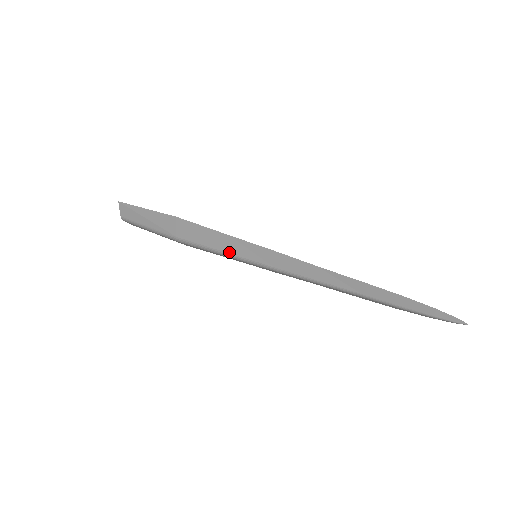
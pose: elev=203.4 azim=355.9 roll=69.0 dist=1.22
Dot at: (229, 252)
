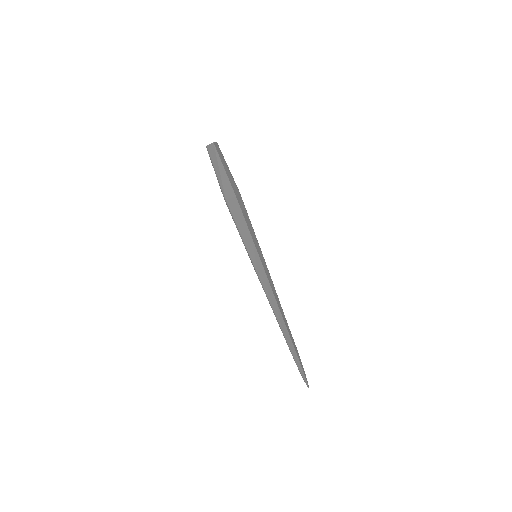
Dot at: (244, 241)
